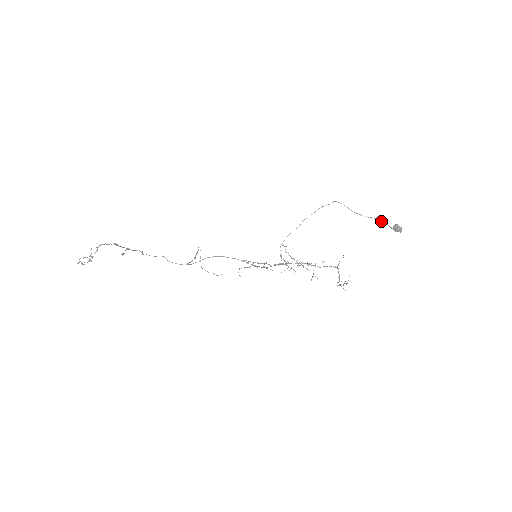
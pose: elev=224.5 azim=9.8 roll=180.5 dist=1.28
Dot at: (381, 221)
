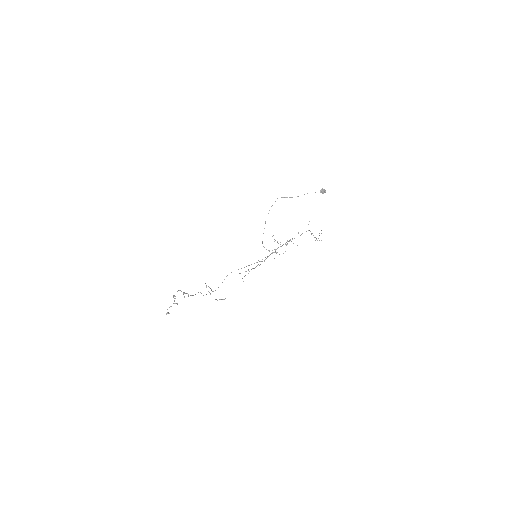
Dot at: occluded
